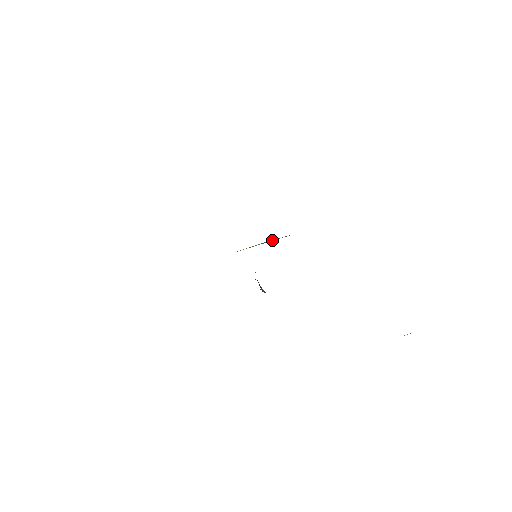
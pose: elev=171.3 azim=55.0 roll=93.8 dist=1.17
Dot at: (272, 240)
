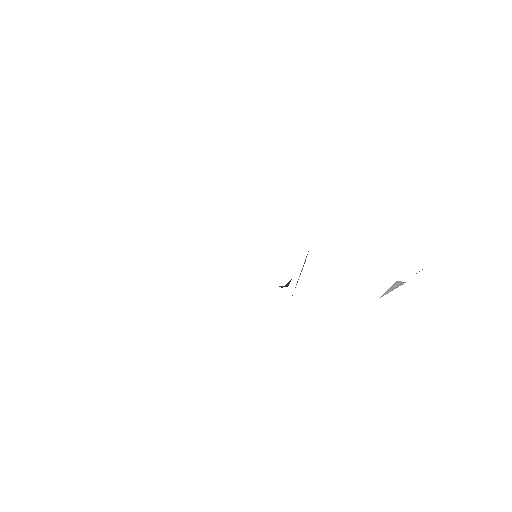
Dot at: occluded
